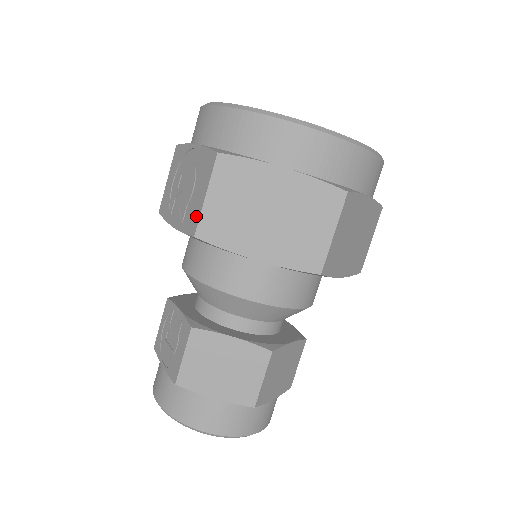
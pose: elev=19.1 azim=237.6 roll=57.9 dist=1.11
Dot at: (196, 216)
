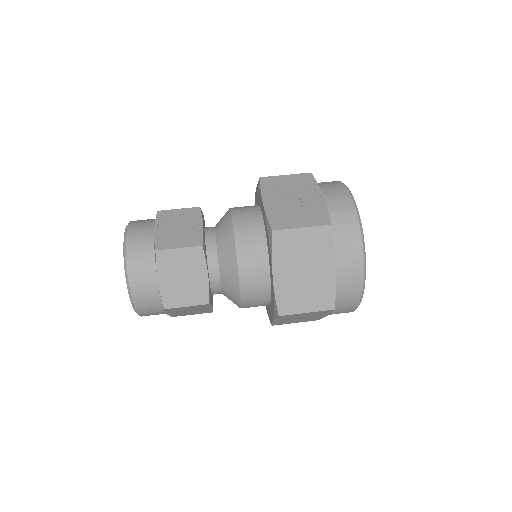
Dot at: (285, 225)
